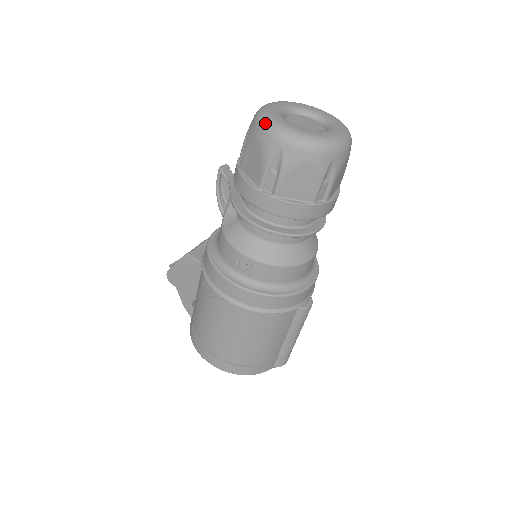
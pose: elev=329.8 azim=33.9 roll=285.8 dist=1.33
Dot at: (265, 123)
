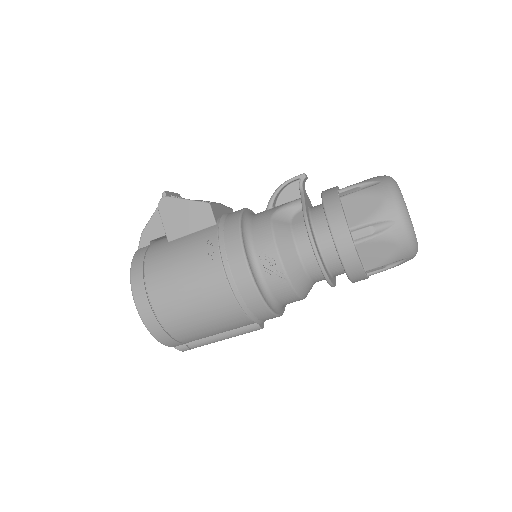
Dot at: (398, 194)
